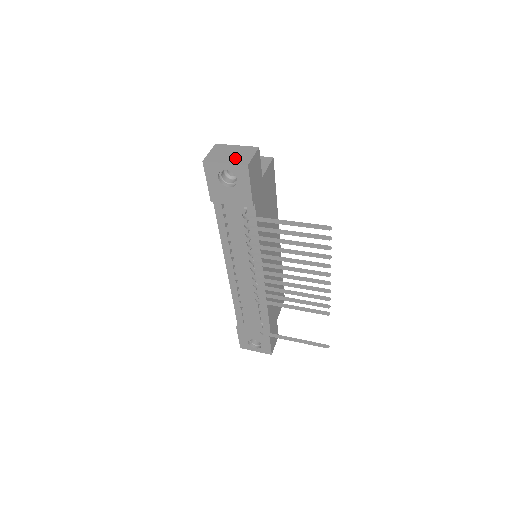
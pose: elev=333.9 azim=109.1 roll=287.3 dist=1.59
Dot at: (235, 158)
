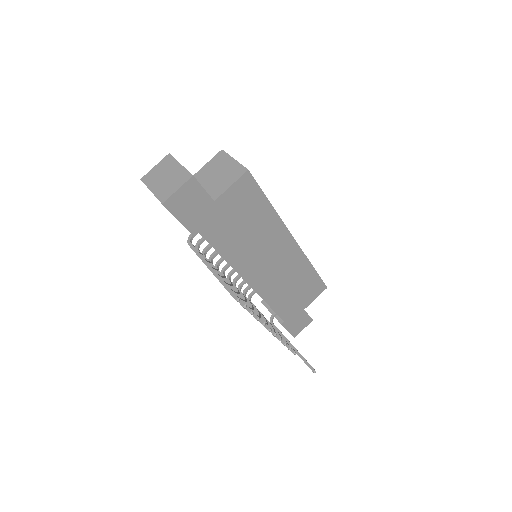
Dot at: (162, 187)
